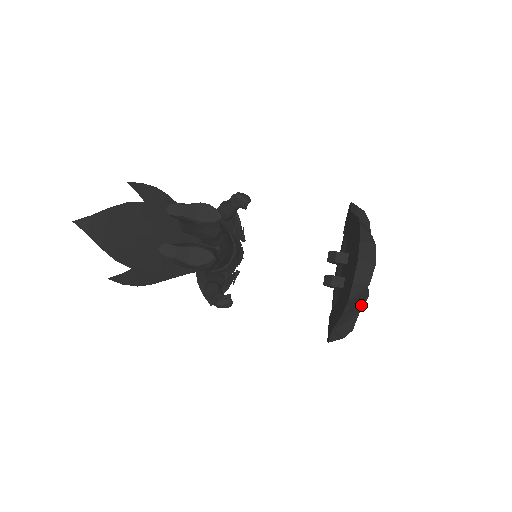
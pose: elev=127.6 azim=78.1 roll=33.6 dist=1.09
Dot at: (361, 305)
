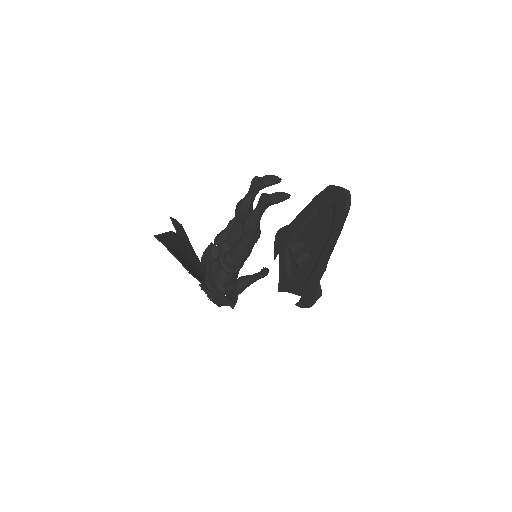
Dot at: occluded
